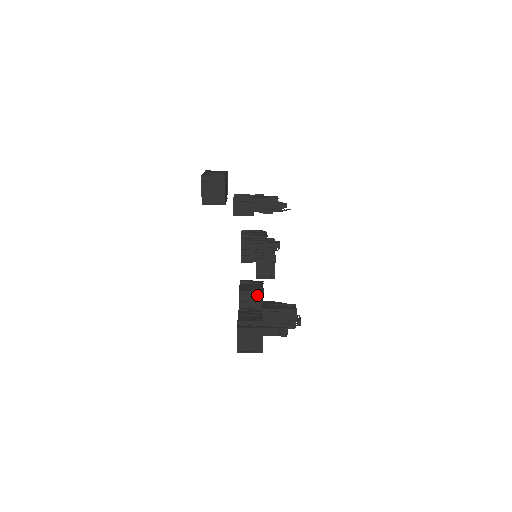
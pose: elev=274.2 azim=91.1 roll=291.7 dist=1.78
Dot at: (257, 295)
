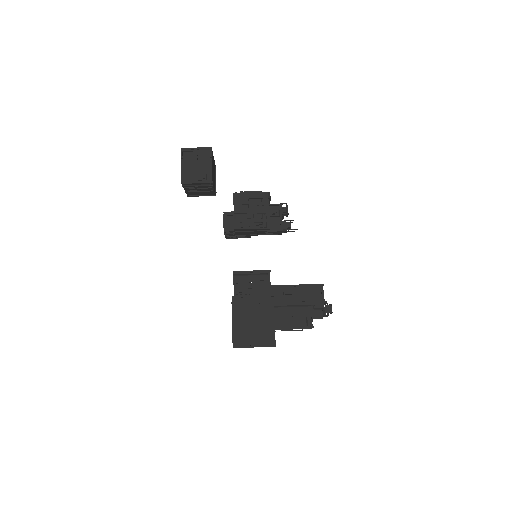
Dot at: (261, 277)
